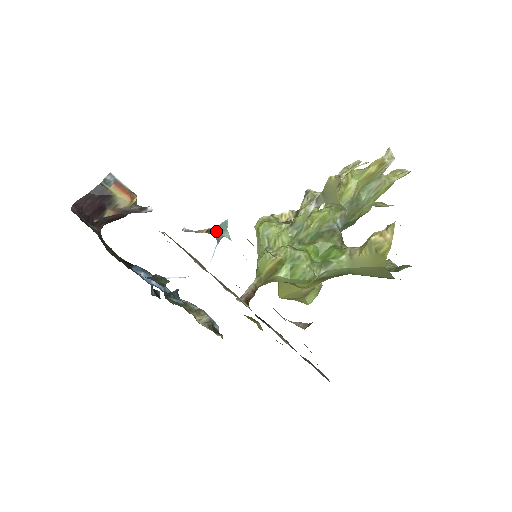
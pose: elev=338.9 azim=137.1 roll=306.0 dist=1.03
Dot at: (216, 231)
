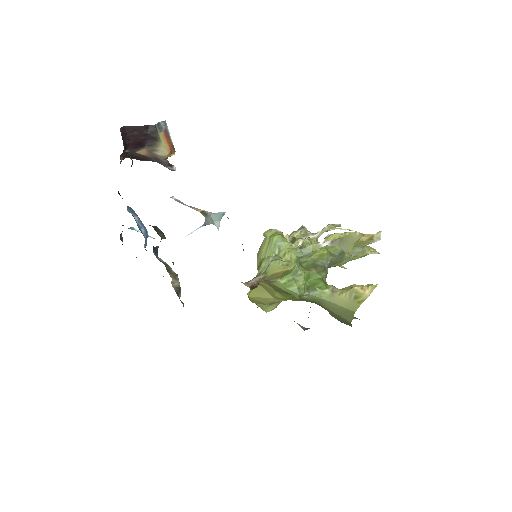
Dot at: (210, 216)
